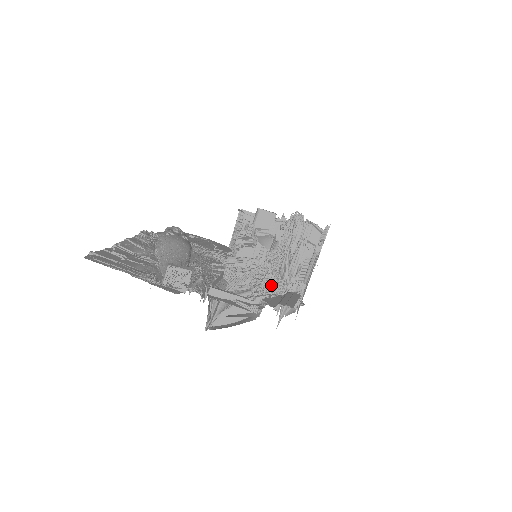
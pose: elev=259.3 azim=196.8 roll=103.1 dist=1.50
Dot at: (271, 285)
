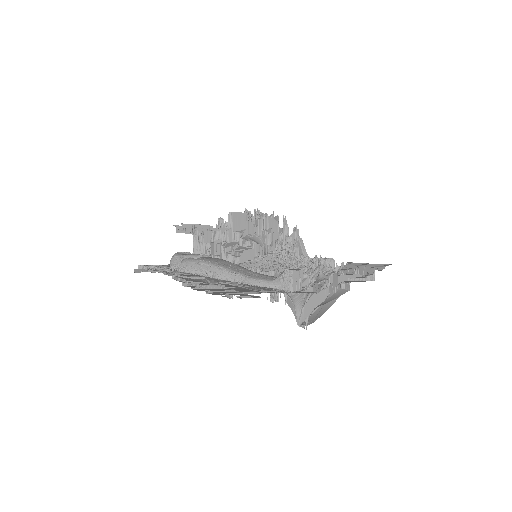
Dot at: (321, 267)
